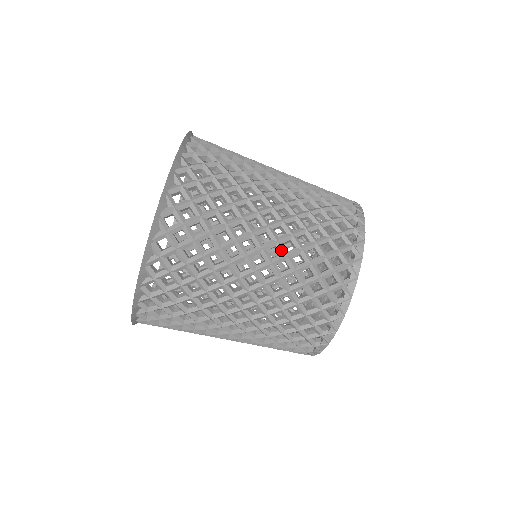
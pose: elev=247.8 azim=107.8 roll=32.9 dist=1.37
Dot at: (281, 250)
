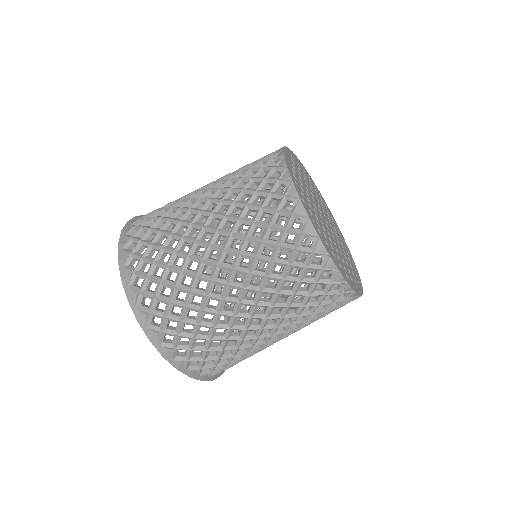
Dot at: occluded
